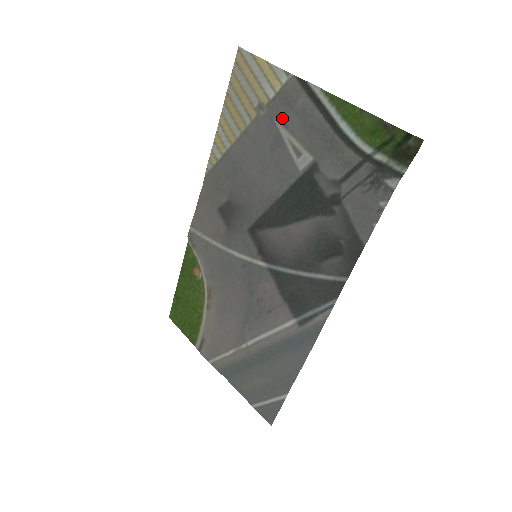
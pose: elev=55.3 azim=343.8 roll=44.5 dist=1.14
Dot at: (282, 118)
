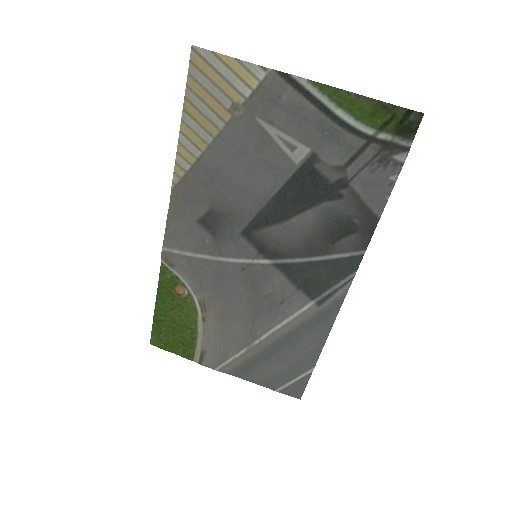
Dot at: (265, 115)
